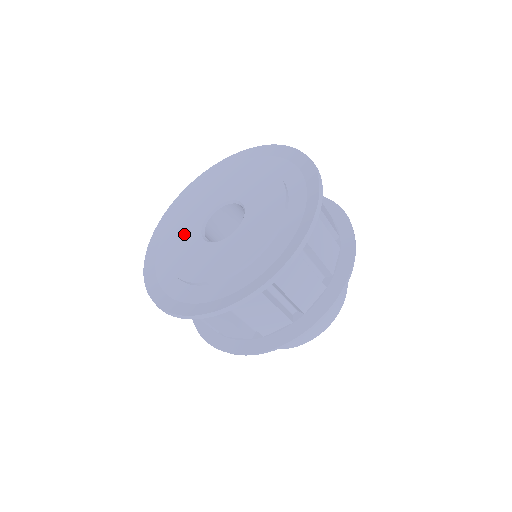
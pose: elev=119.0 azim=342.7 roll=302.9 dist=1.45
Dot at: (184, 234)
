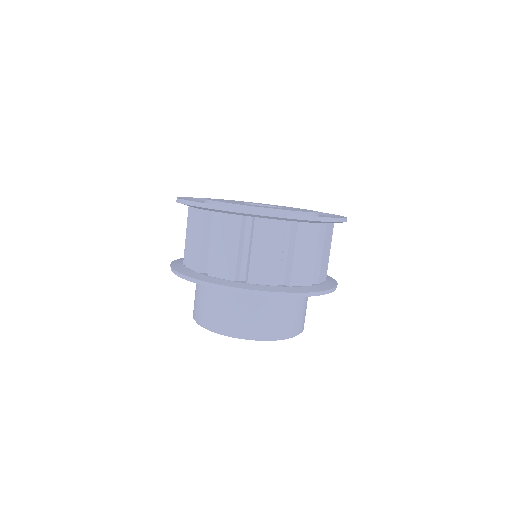
Dot at: (224, 200)
